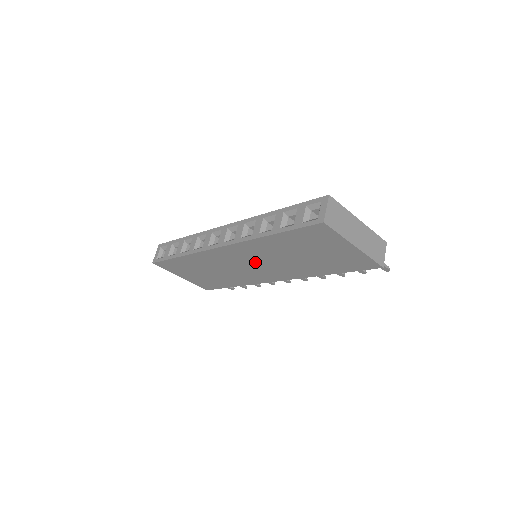
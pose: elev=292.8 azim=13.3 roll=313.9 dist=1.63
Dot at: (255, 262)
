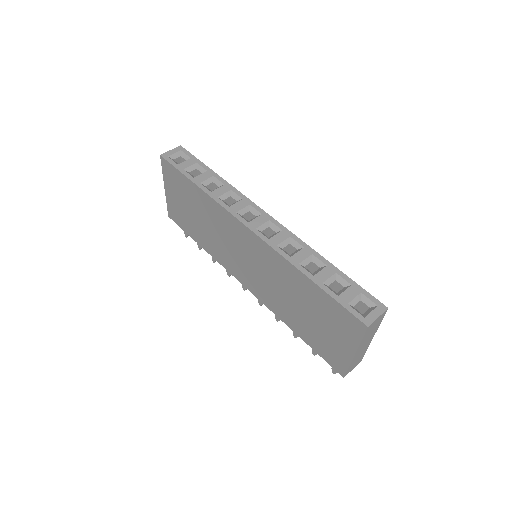
Dot at: (255, 264)
